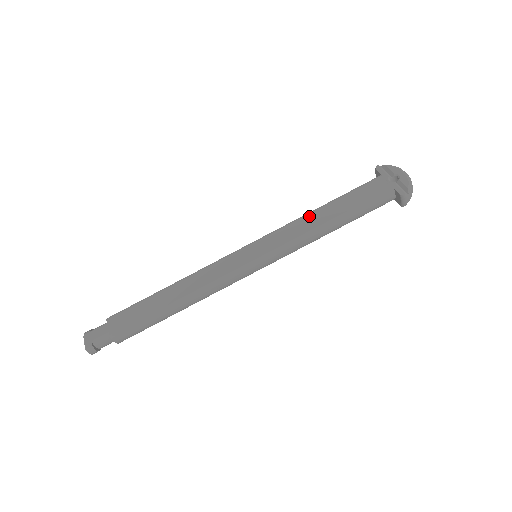
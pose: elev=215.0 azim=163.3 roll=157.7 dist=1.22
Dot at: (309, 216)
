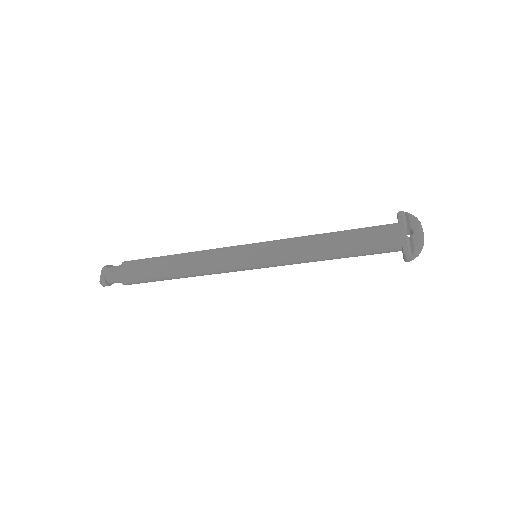
Dot at: (314, 238)
